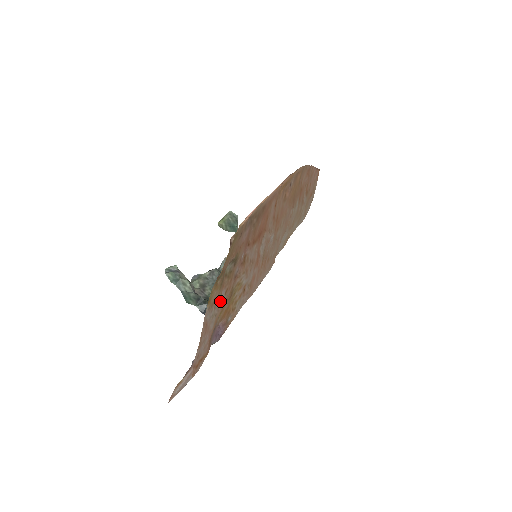
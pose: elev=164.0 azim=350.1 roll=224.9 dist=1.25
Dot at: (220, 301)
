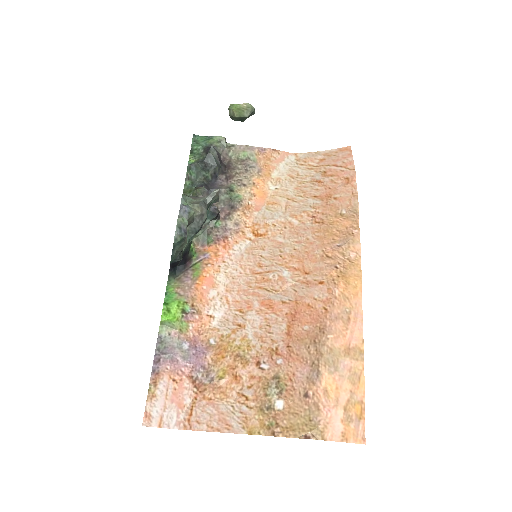
Dot at: (242, 395)
